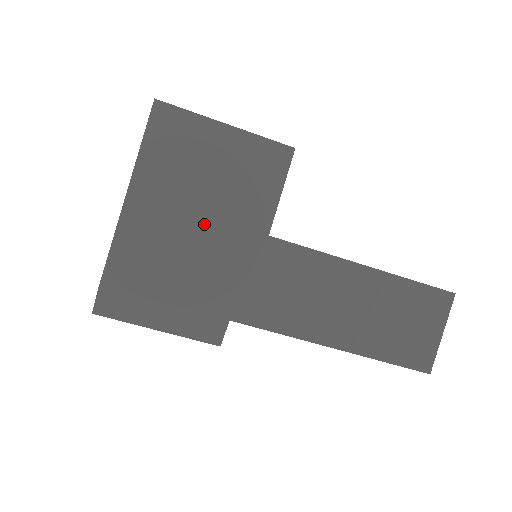
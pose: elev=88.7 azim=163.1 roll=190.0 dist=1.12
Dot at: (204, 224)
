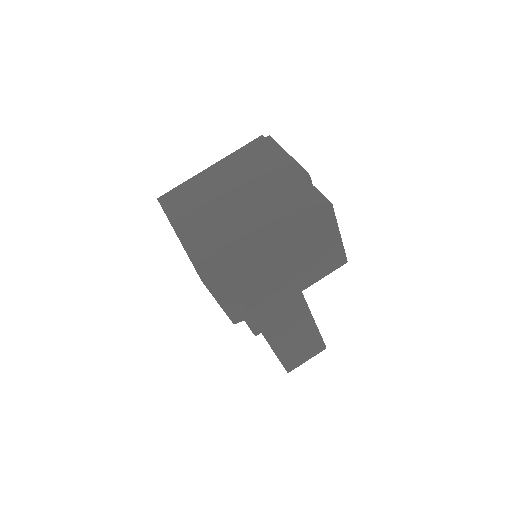
Dot at: (288, 272)
